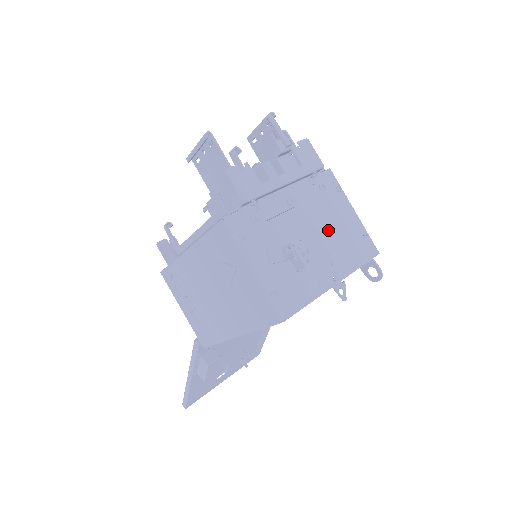
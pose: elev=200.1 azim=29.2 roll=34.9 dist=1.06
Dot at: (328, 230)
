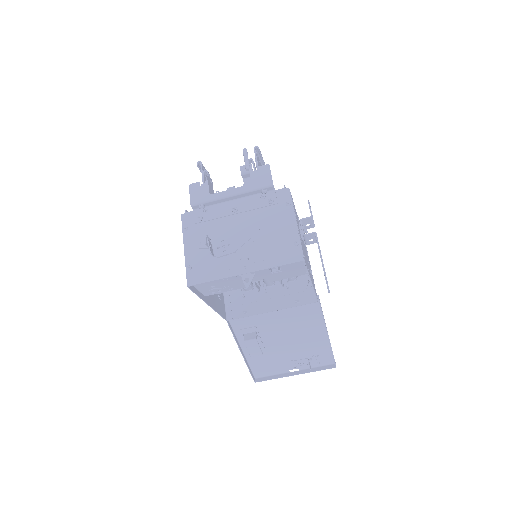
Dot at: (259, 234)
